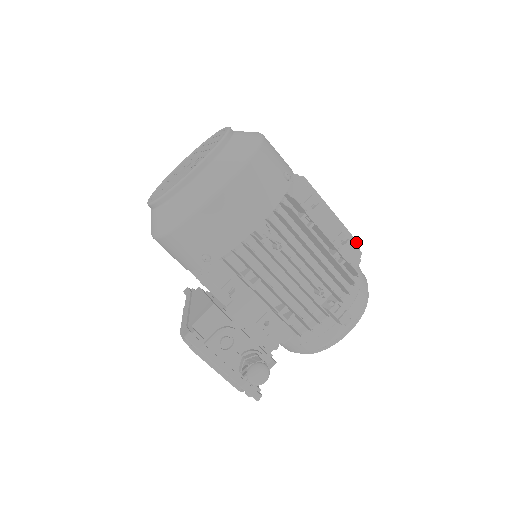
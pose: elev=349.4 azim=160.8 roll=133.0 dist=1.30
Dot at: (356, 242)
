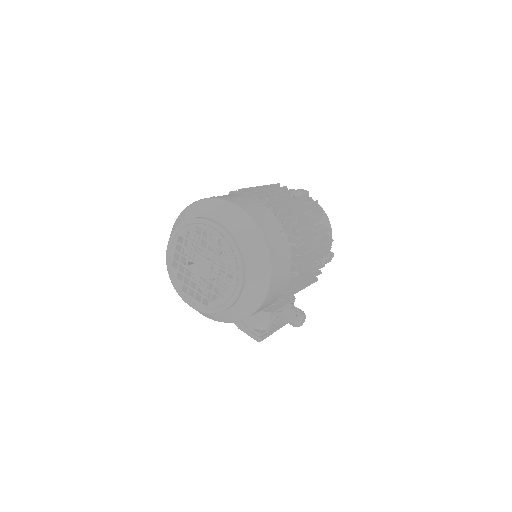
Dot at: (315, 202)
